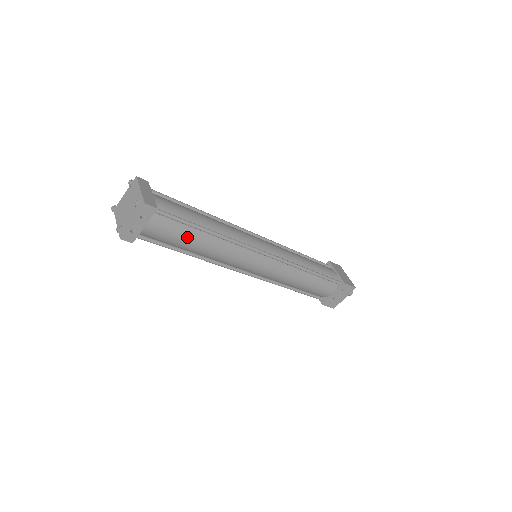
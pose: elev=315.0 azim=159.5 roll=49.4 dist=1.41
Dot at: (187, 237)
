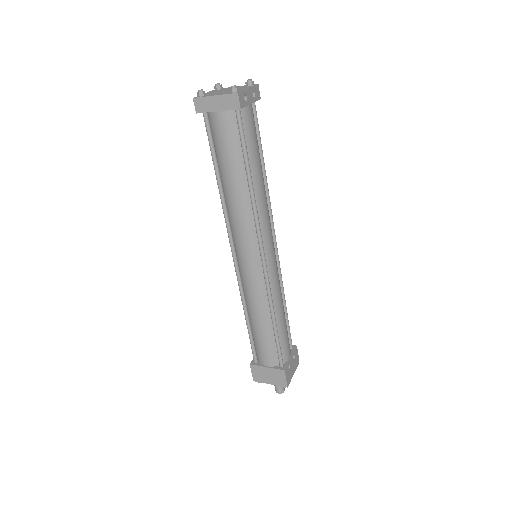
Dot at: (258, 154)
